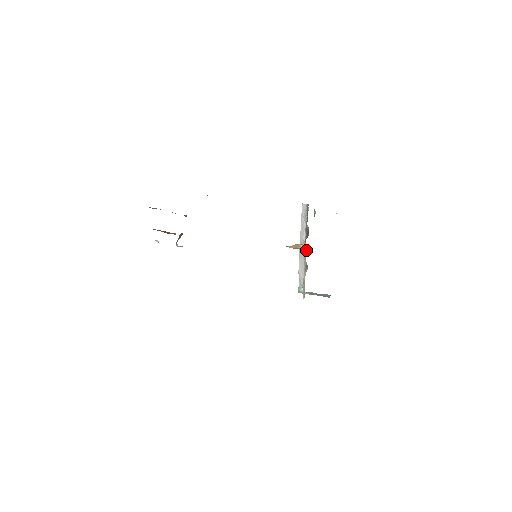
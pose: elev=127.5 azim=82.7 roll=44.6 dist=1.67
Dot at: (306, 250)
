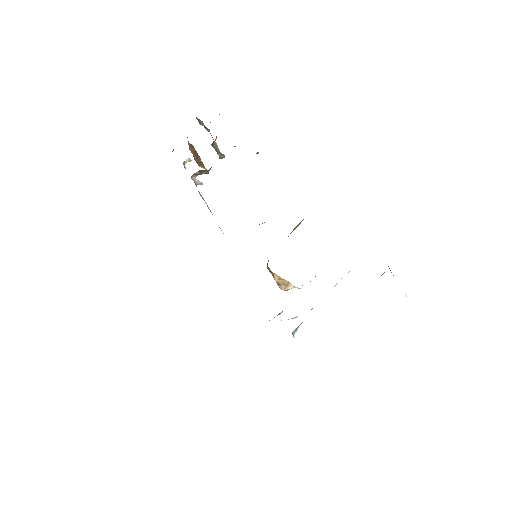
Dot at: occluded
